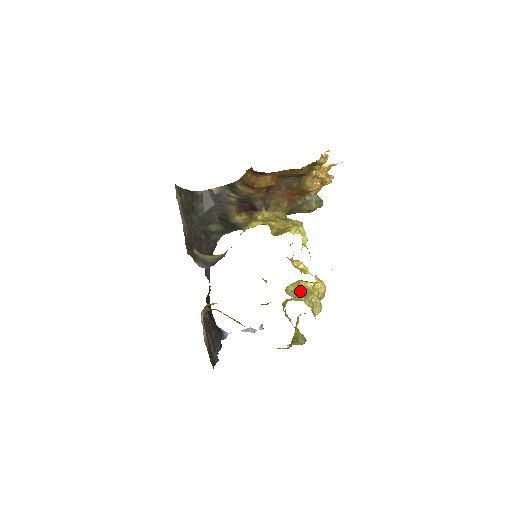
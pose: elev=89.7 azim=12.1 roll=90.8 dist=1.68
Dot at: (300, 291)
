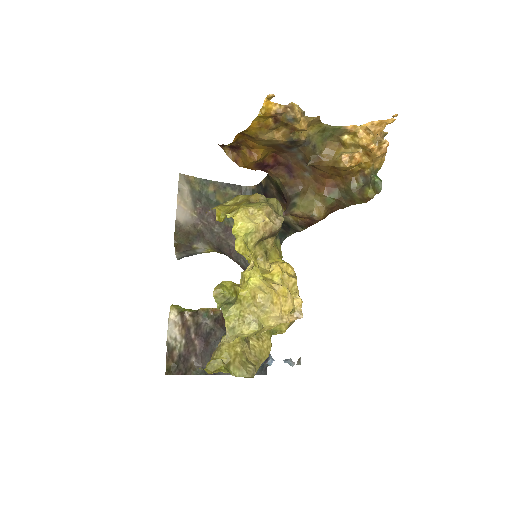
Dot at: (232, 297)
